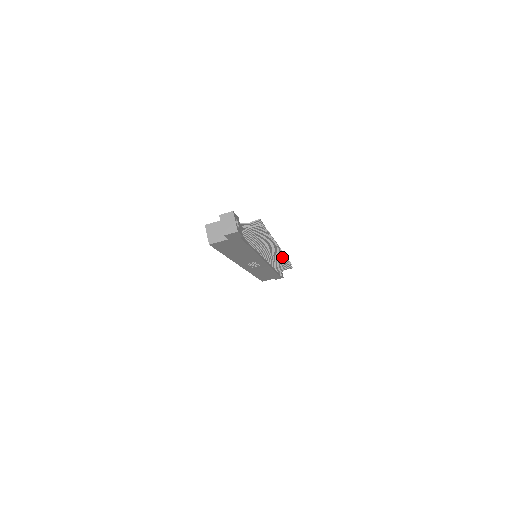
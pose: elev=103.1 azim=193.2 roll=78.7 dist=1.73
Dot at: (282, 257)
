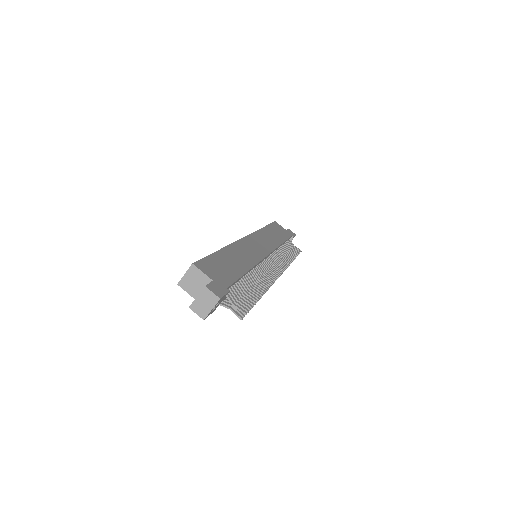
Dot at: occluded
